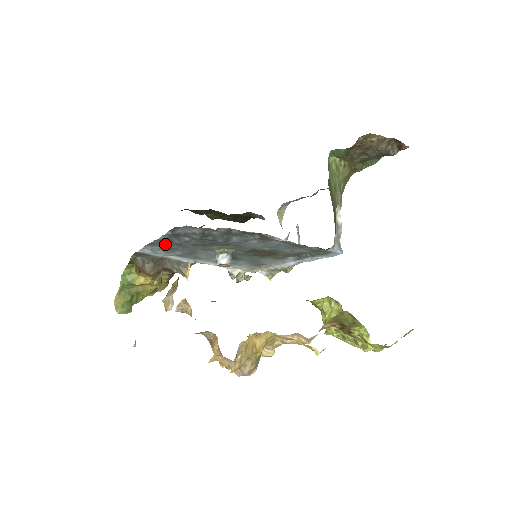
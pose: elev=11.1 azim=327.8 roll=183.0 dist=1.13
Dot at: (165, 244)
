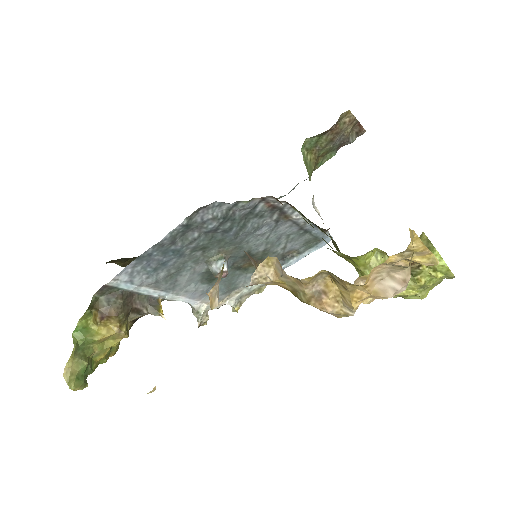
Dot at: (157, 255)
